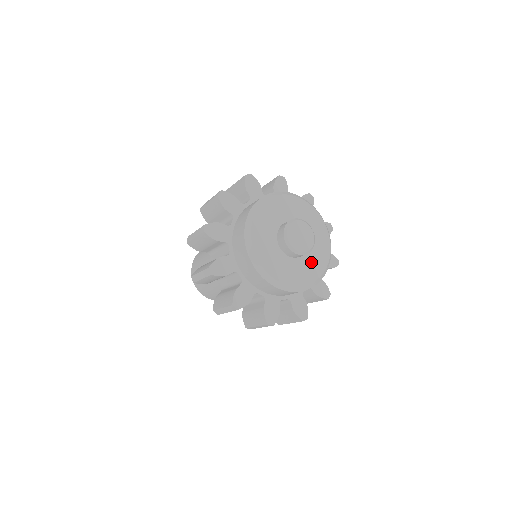
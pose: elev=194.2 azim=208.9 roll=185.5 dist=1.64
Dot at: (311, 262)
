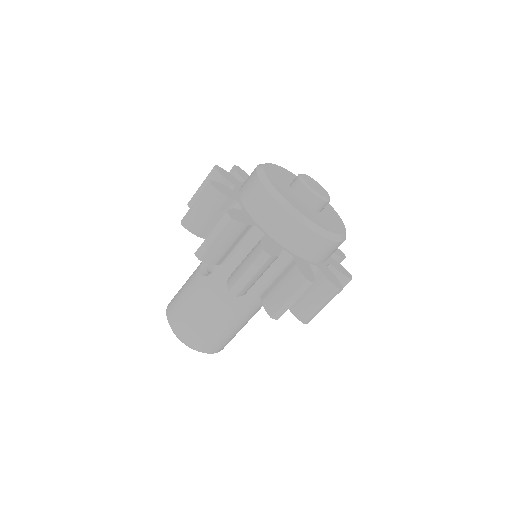
Dot at: (330, 220)
